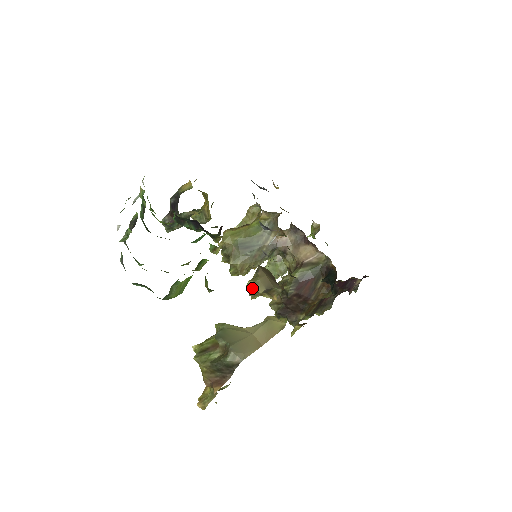
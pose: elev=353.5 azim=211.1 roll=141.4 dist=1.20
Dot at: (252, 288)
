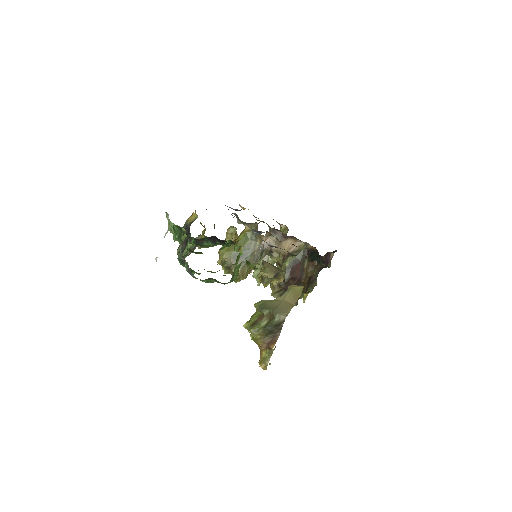
Dot at: (264, 278)
